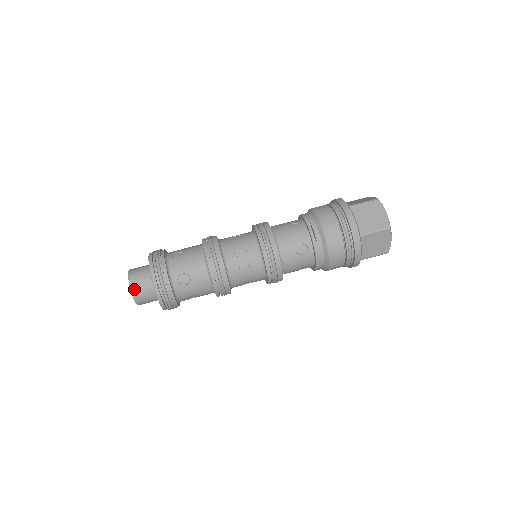
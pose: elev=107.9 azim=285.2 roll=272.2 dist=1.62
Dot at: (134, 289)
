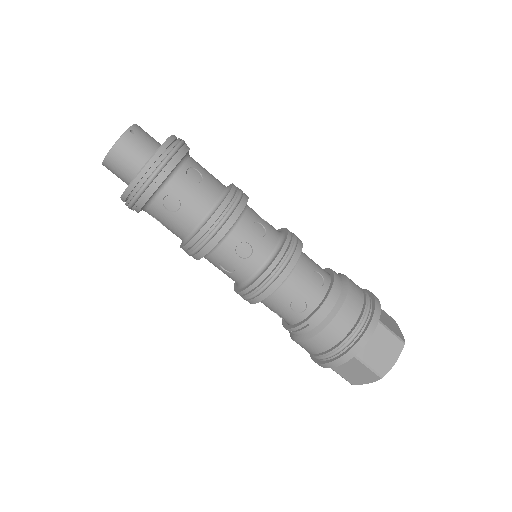
Dot at: (106, 167)
